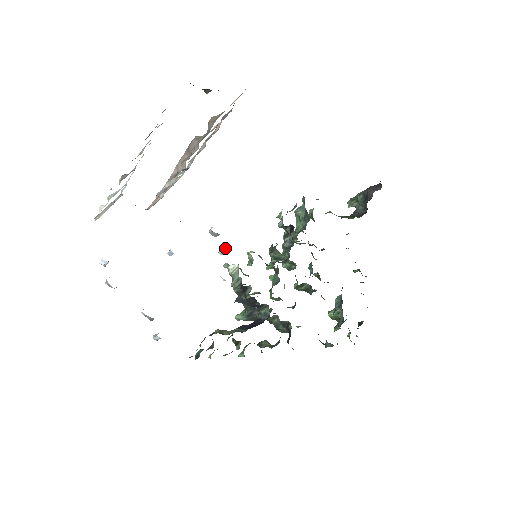
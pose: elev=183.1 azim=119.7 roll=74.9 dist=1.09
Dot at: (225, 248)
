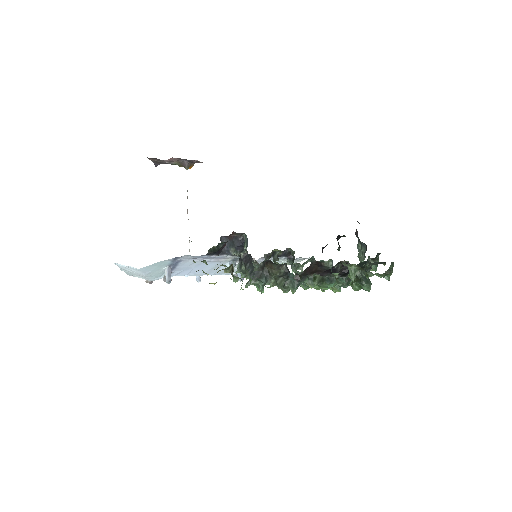
Dot at: occluded
